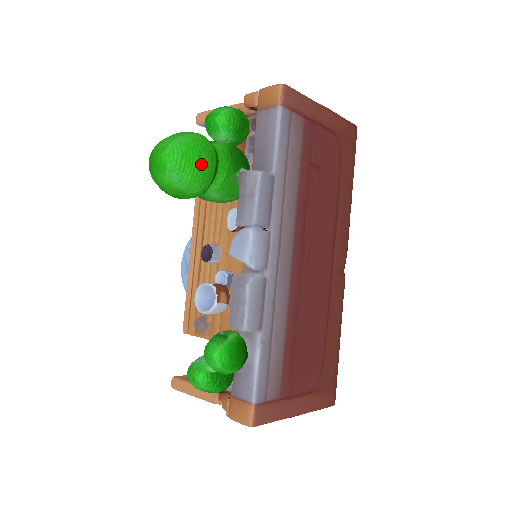
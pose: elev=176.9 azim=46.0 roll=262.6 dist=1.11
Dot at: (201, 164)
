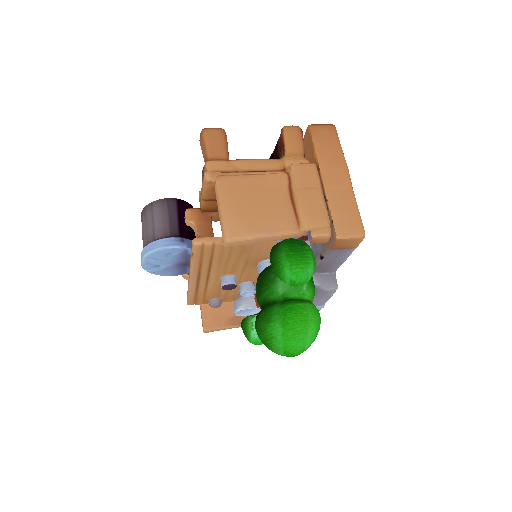
Dot at: occluded
